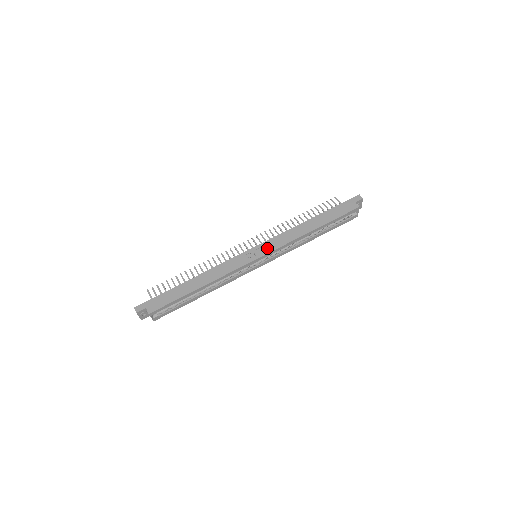
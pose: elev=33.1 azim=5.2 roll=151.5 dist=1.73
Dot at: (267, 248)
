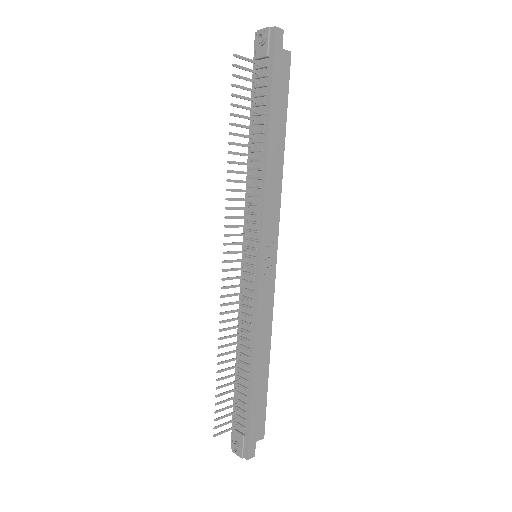
Dot at: (272, 239)
